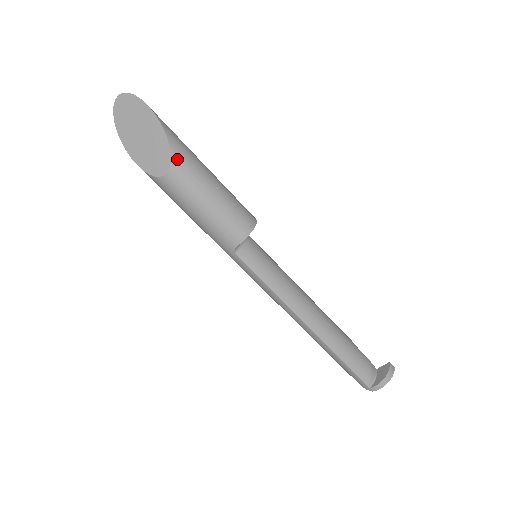
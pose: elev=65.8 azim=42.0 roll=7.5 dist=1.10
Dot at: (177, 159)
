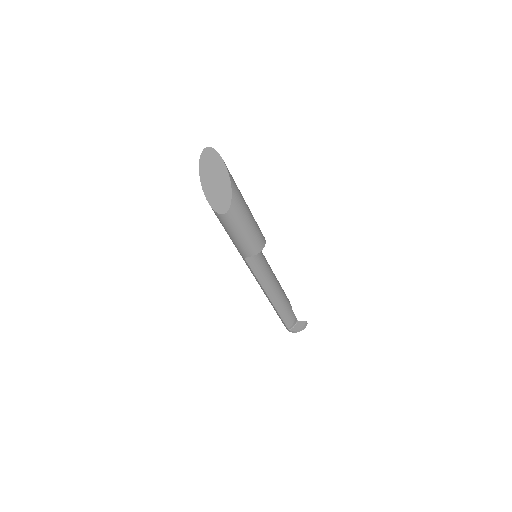
Dot at: (233, 209)
